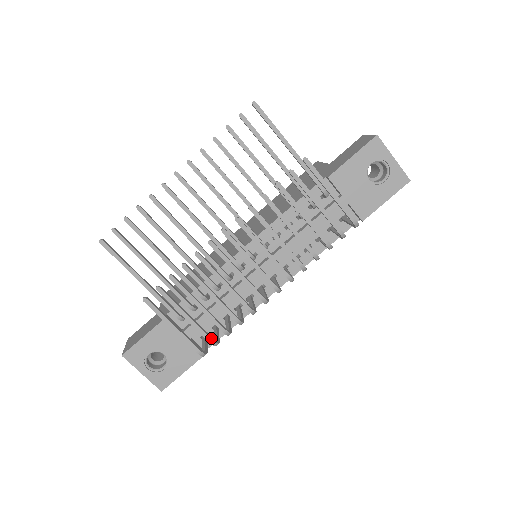
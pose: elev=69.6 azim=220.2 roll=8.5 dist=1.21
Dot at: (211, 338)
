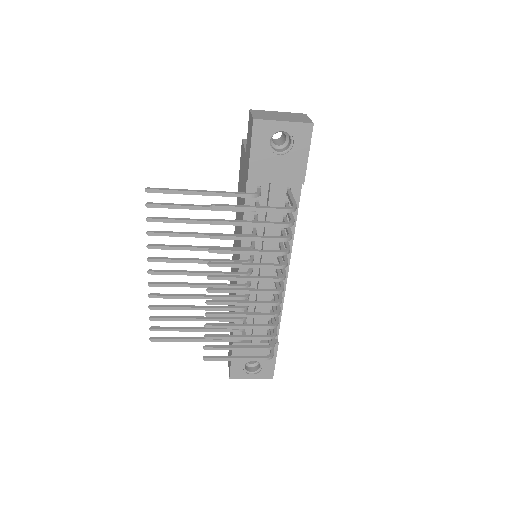
Dot at: (266, 347)
